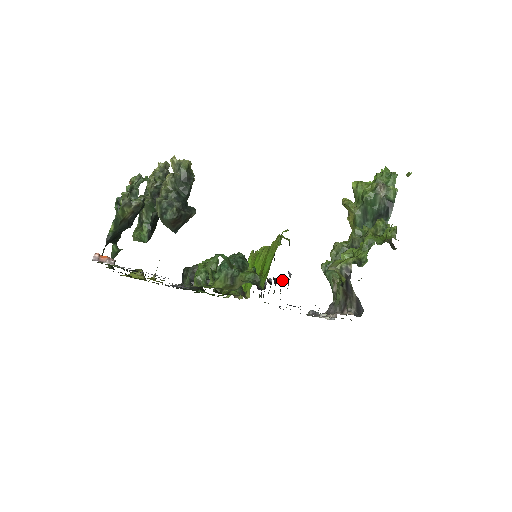
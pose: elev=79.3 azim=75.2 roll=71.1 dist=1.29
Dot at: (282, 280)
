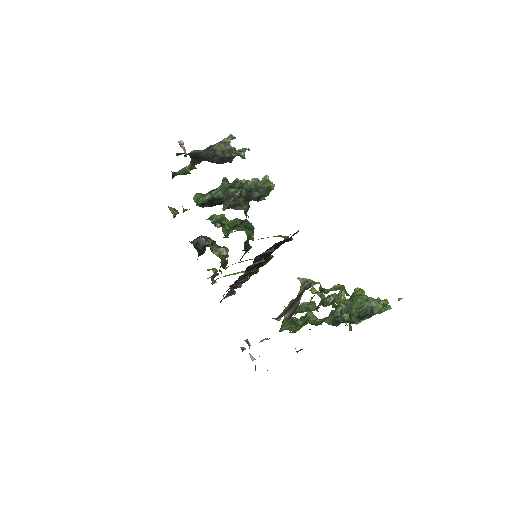
Dot at: (262, 259)
